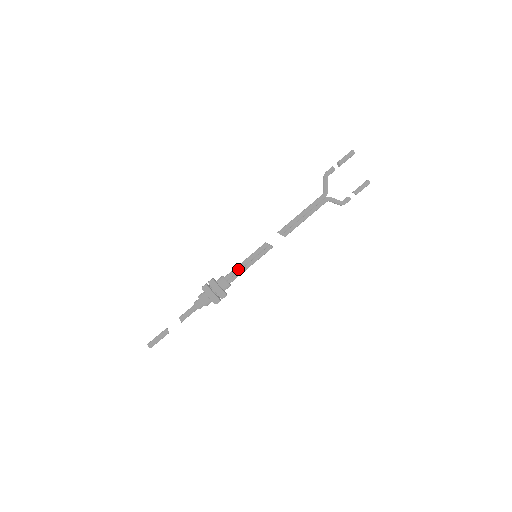
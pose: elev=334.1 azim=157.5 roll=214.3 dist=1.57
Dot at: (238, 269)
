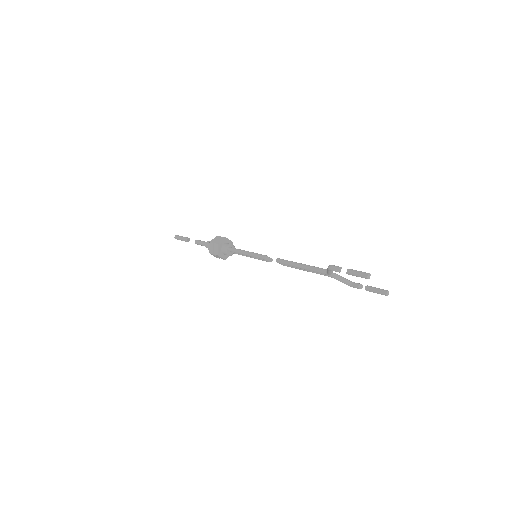
Dot at: (238, 253)
